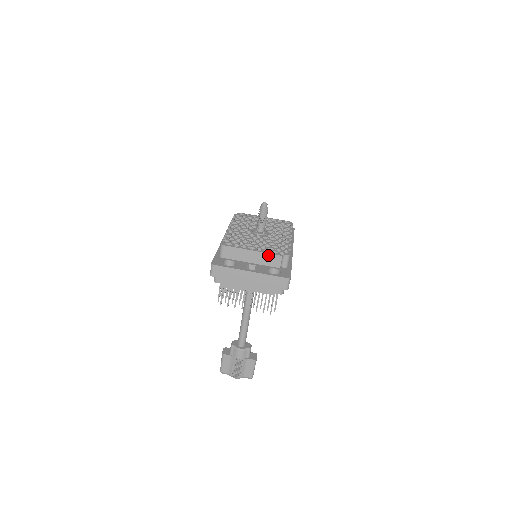
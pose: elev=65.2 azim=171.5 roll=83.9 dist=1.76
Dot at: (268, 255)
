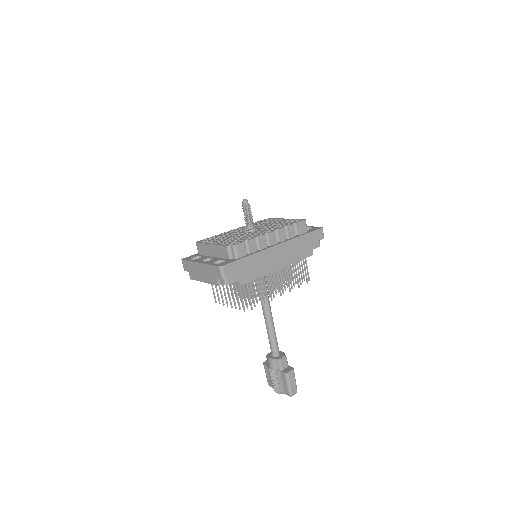
Dot at: (219, 247)
